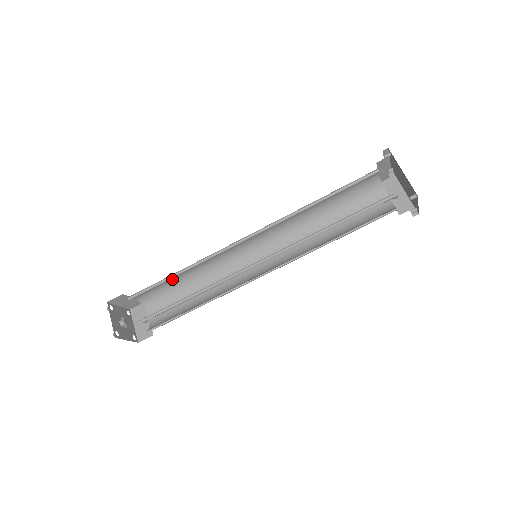
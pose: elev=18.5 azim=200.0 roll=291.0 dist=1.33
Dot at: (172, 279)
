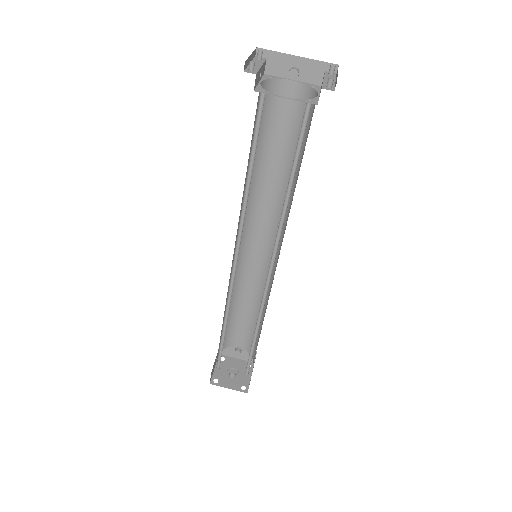
Dot at: (222, 326)
